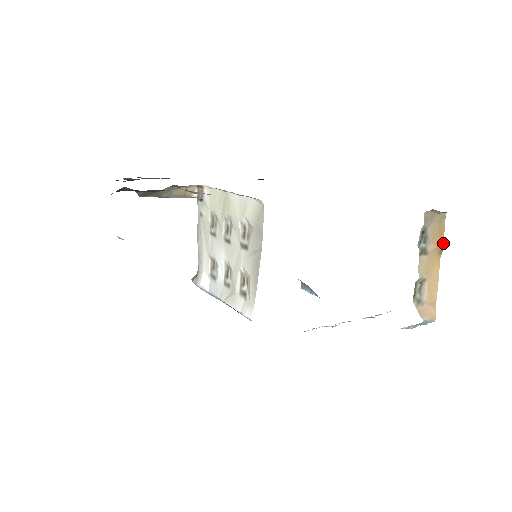
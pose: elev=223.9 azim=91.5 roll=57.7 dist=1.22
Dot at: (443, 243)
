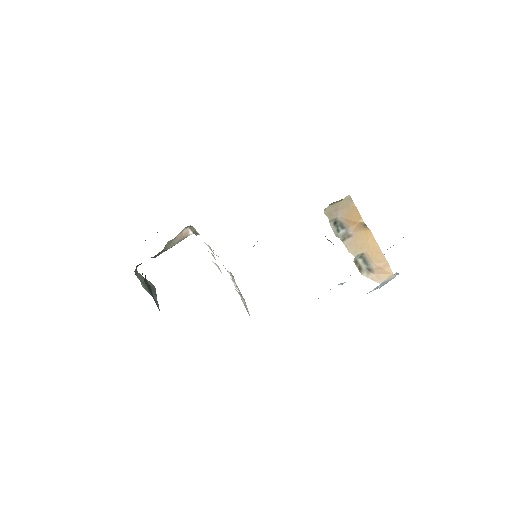
Dot at: (362, 219)
